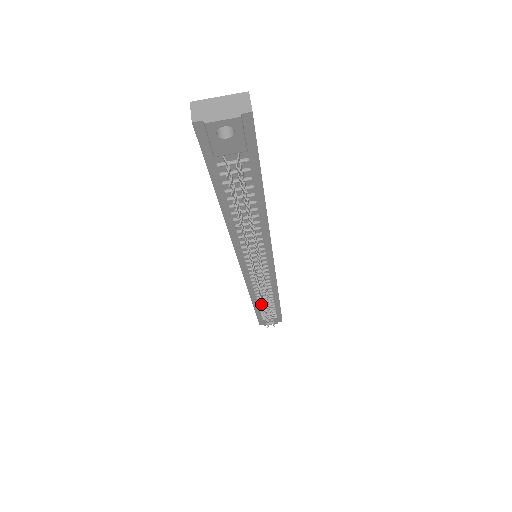
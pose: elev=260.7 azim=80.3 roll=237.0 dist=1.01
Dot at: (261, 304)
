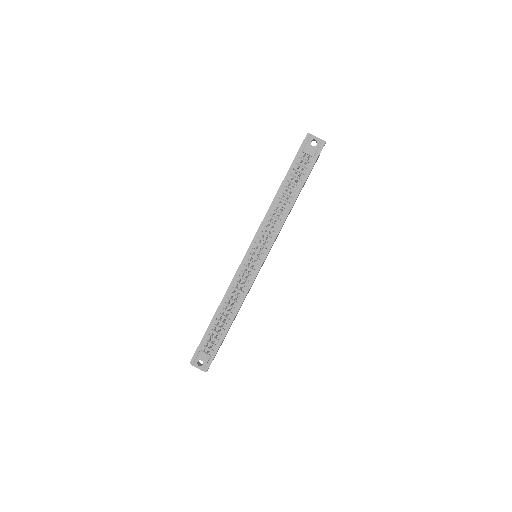
Dot at: (231, 297)
